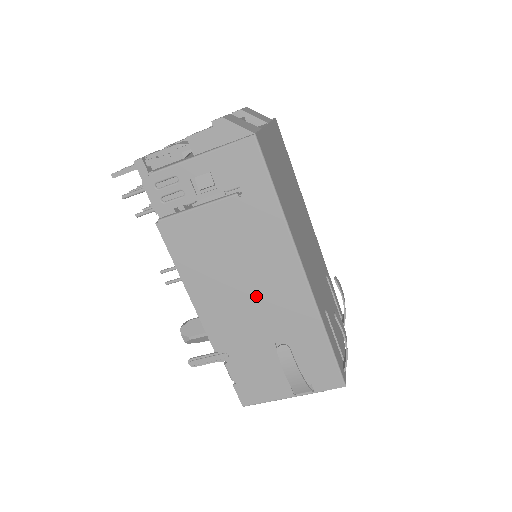
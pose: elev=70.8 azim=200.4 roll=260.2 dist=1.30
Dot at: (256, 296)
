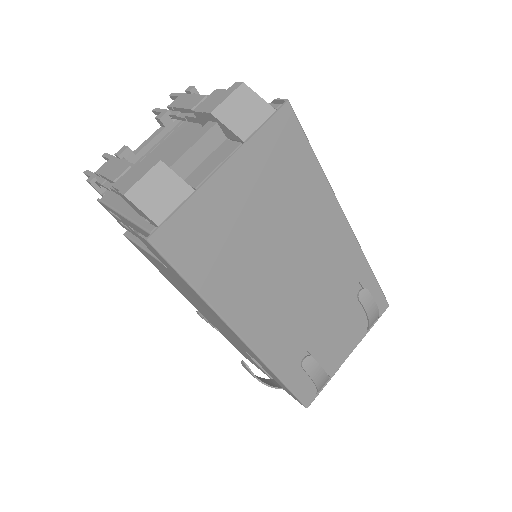
Dot at: (217, 323)
